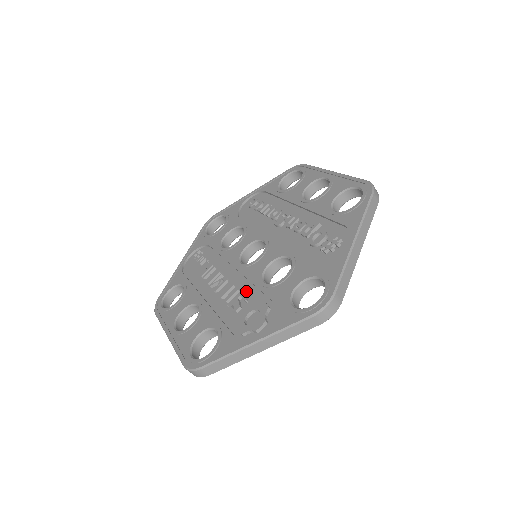
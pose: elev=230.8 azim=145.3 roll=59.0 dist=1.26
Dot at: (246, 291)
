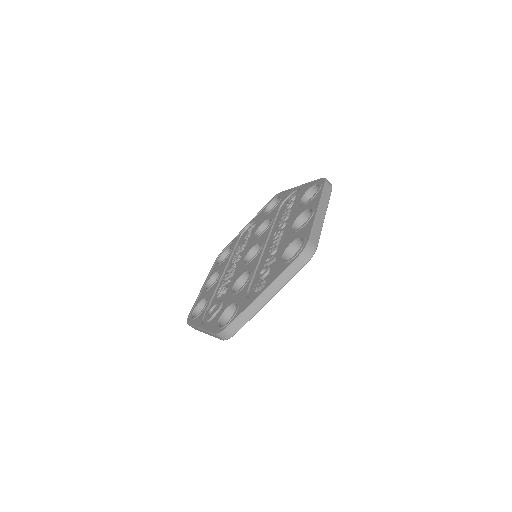
Dot at: (230, 284)
